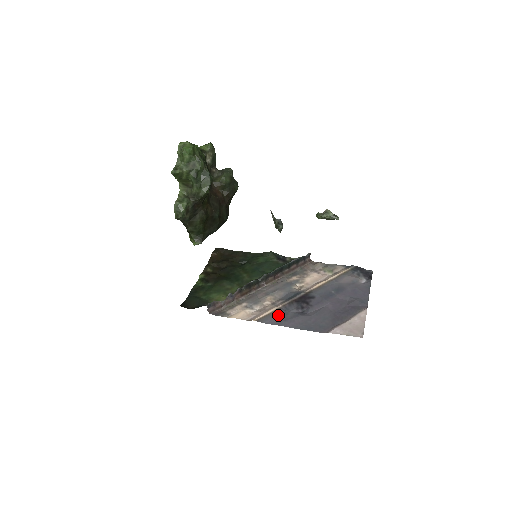
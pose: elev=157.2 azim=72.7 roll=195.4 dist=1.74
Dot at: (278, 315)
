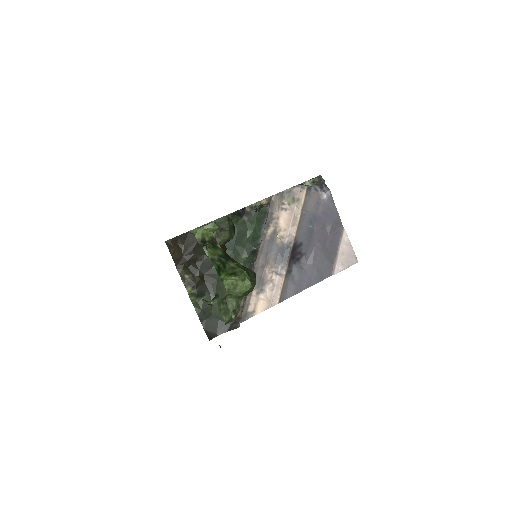
Dot at: (289, 284)
